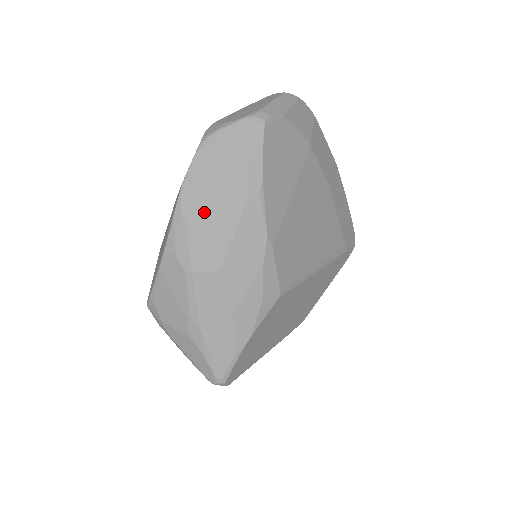
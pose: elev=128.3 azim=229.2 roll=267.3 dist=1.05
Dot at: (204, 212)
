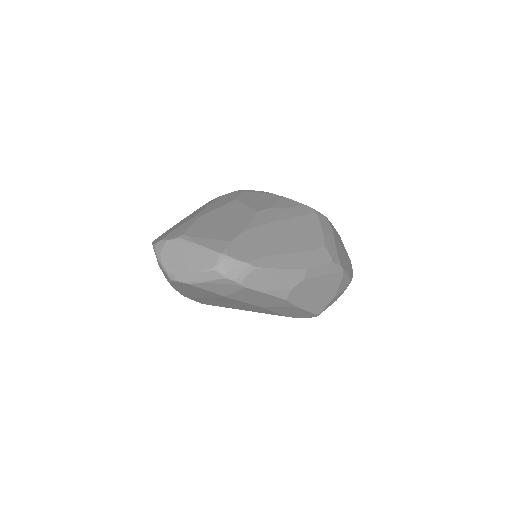
Dot at: occluded
